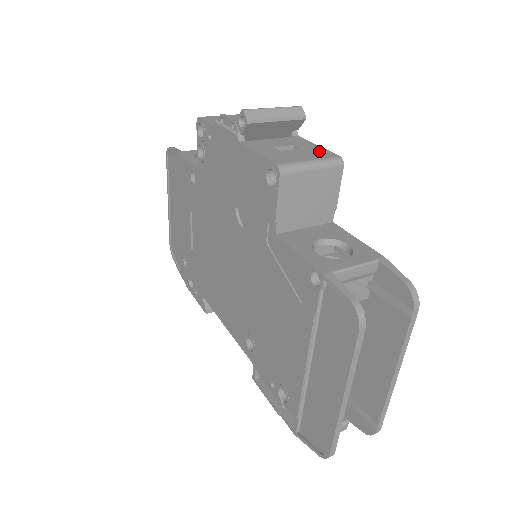
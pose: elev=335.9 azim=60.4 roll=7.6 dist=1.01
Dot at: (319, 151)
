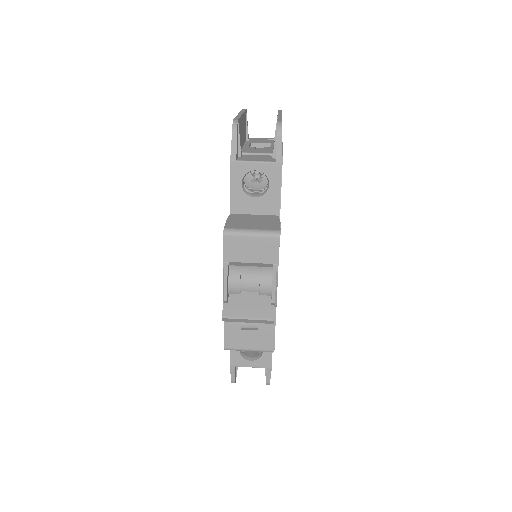
Dot at: (267, 339)
